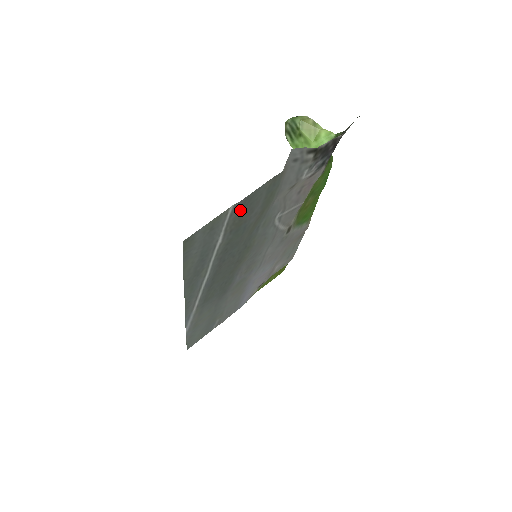
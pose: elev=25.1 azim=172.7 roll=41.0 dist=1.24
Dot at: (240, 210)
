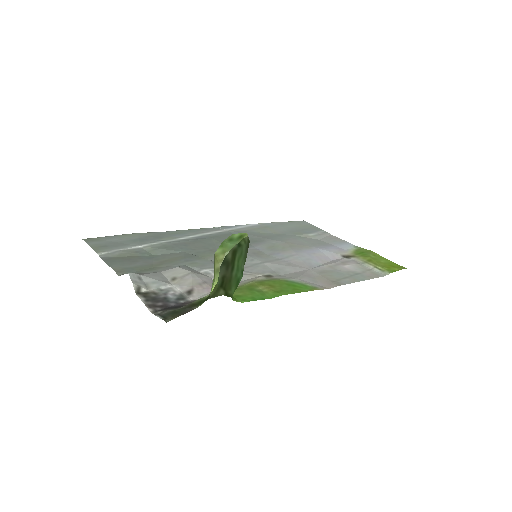
Dot at: (115, 257)
